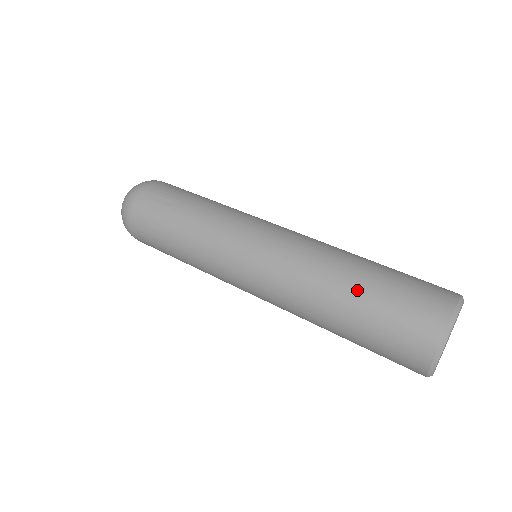
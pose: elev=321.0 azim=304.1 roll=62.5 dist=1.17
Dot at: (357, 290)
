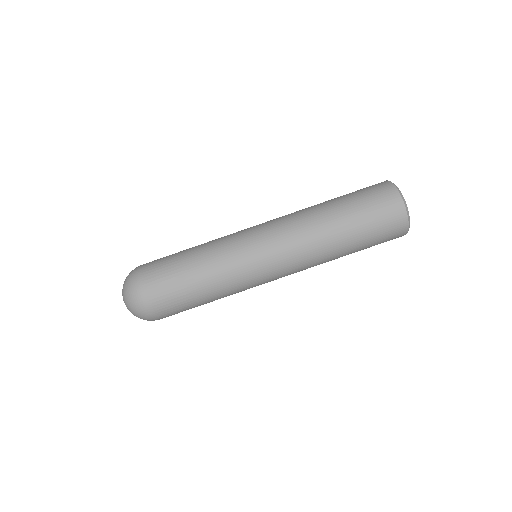
Dot at: (348, 229)
